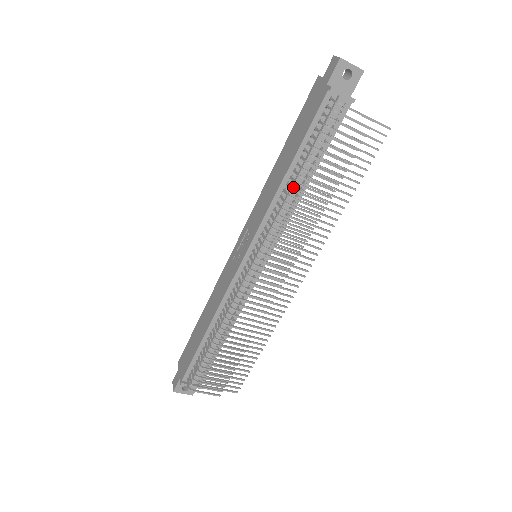
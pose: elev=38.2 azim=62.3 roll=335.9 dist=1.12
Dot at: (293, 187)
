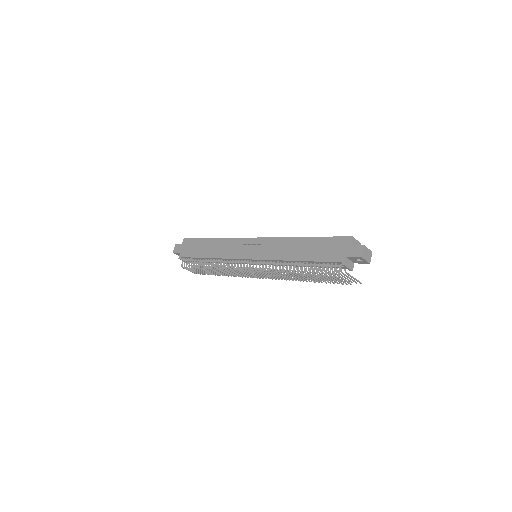
Dot at: occluded
